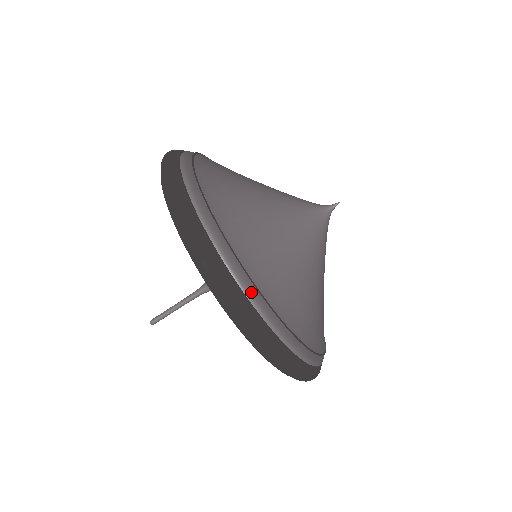
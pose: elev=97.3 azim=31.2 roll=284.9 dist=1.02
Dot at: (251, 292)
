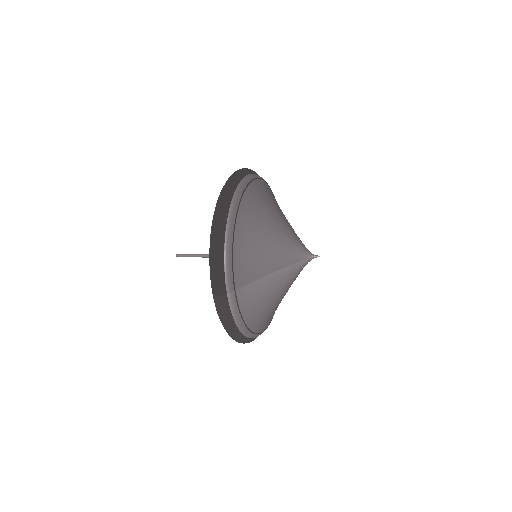
Dot at: (241, 187)
